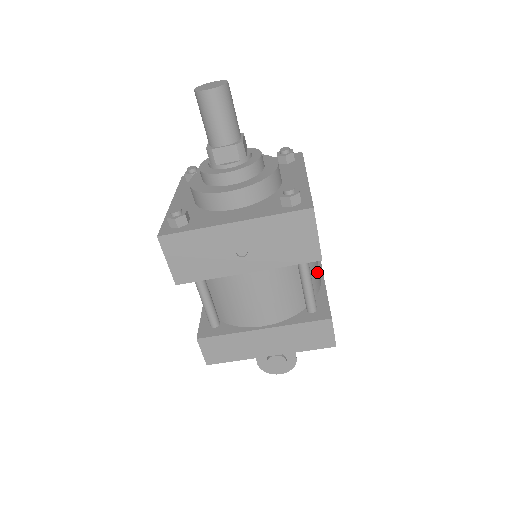
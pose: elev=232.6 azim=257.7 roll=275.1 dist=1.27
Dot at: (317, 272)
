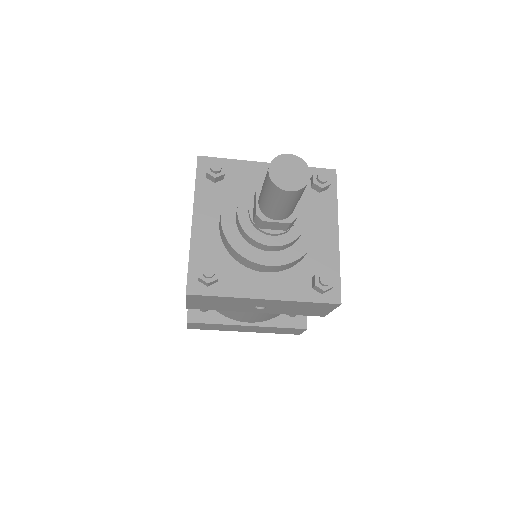
Dot at: occluded
